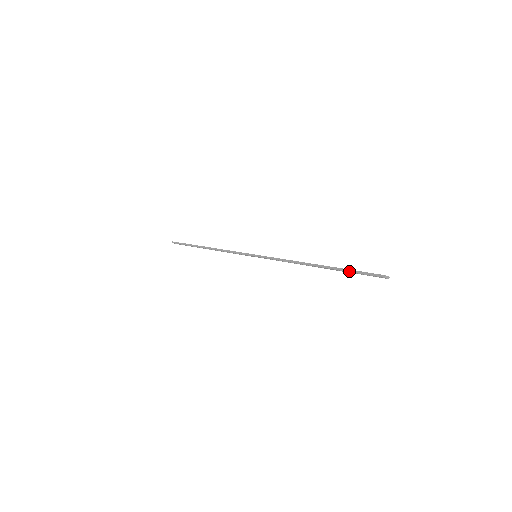
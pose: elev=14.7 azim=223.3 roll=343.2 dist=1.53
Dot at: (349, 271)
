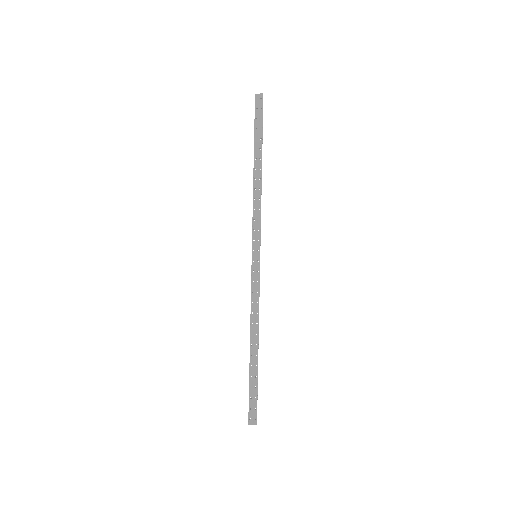
Dot at: (249, 386)
